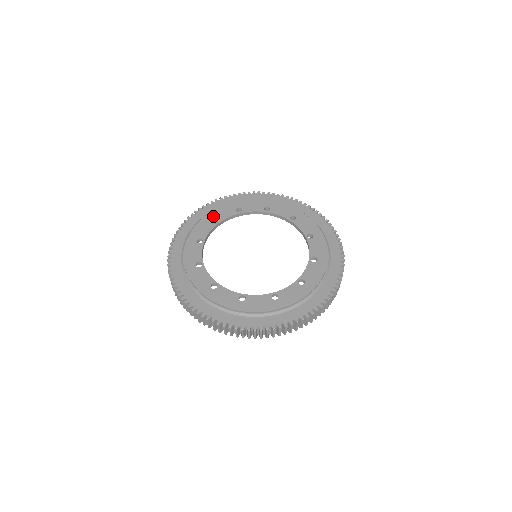
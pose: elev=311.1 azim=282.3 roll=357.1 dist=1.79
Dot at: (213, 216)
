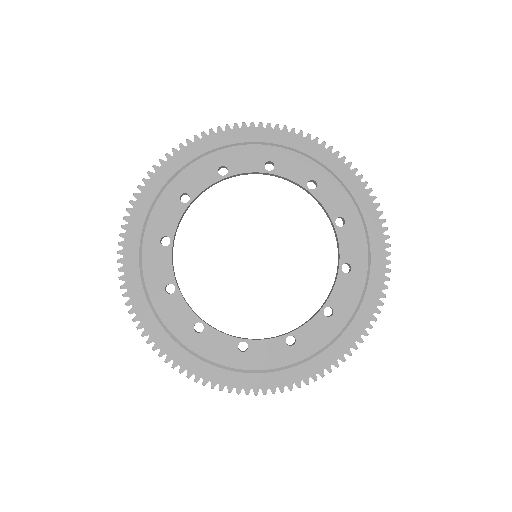
Dot at: (180, 187)
